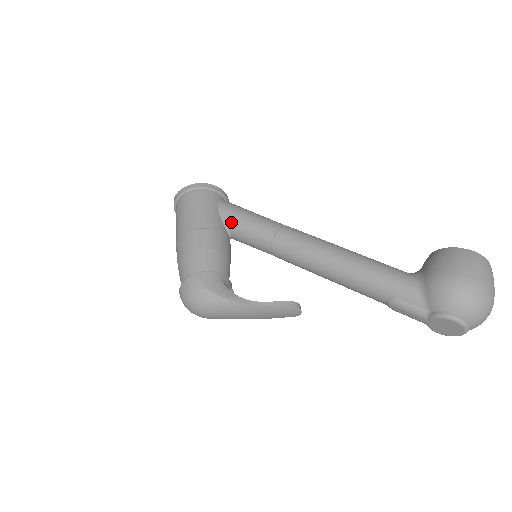
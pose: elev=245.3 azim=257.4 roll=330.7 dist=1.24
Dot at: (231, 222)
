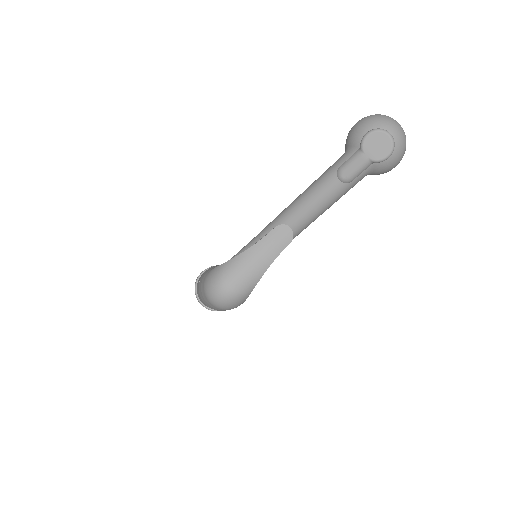
Dot at: occluded
